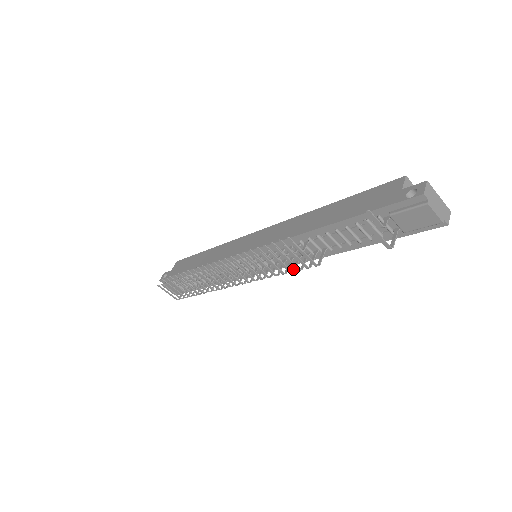
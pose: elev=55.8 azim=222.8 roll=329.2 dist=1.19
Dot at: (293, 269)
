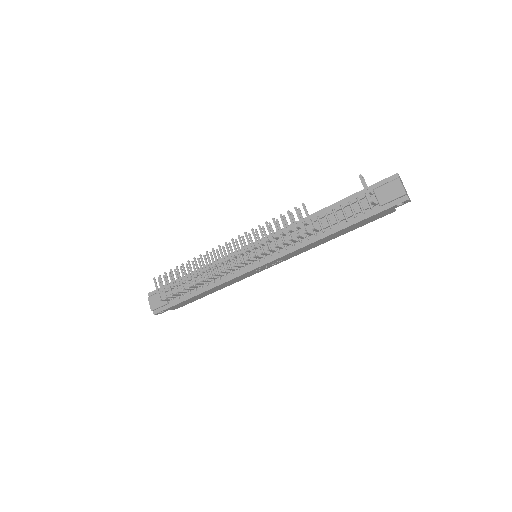
Dot at: (291, 240)
